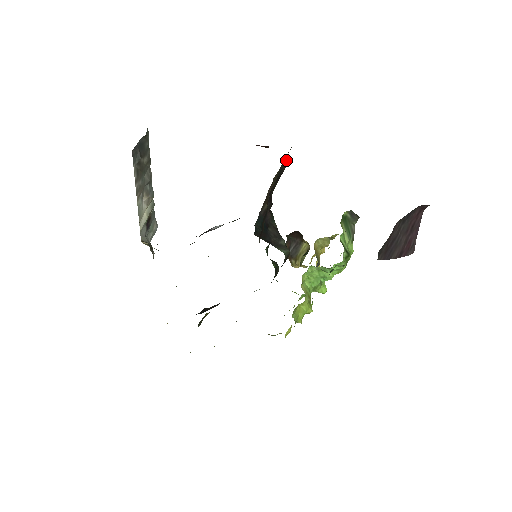
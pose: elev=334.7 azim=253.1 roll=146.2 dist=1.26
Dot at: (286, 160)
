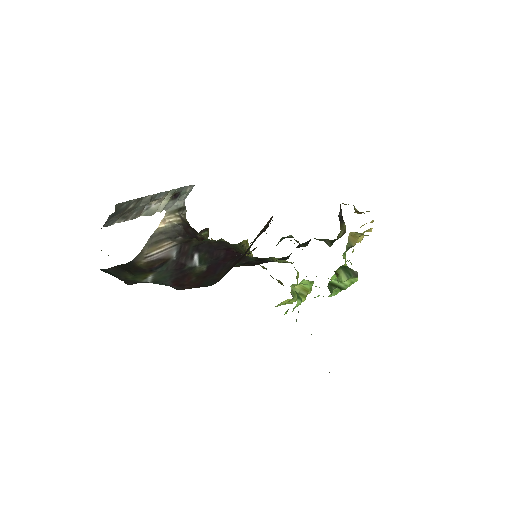
Dot at: occluded
